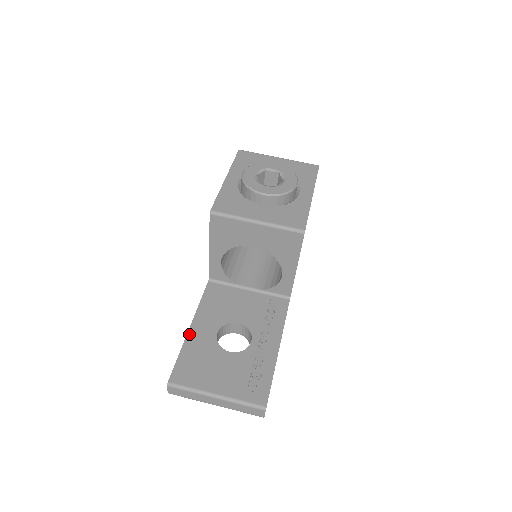
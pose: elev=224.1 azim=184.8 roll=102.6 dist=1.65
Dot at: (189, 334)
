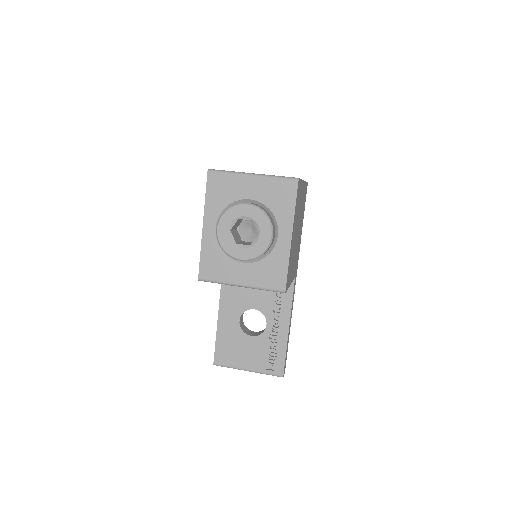
Dot at: (219, 324)
